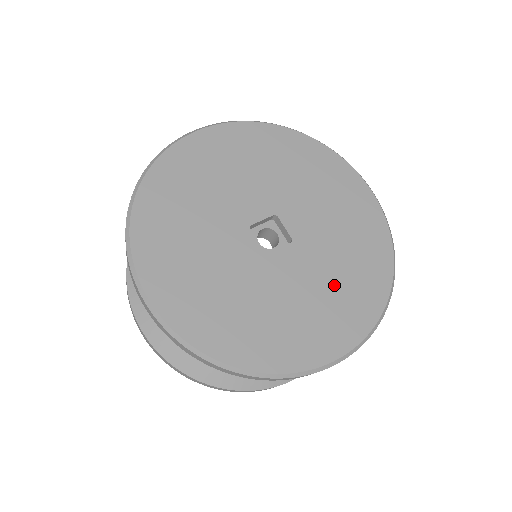
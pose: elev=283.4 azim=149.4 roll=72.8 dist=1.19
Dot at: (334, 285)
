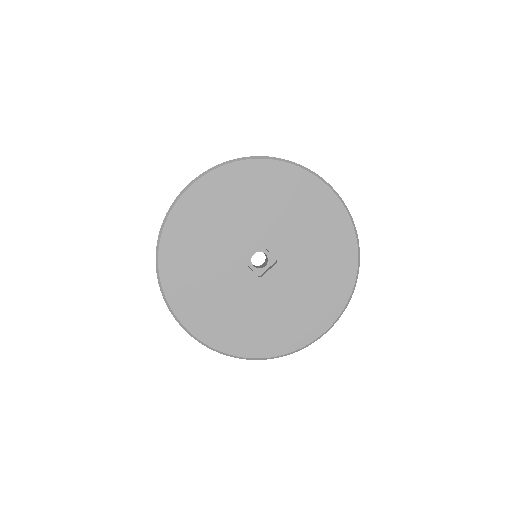
Dot at: (312, 286)
